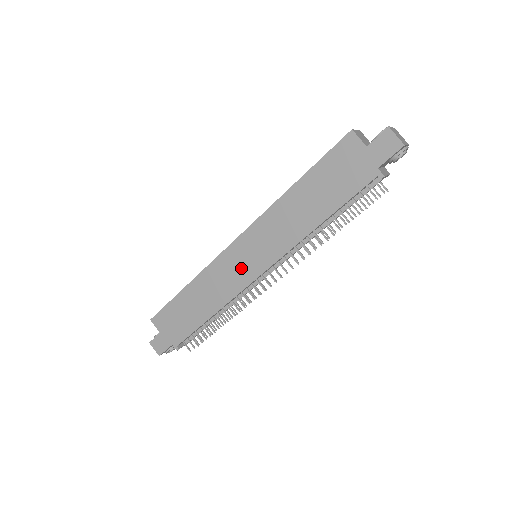
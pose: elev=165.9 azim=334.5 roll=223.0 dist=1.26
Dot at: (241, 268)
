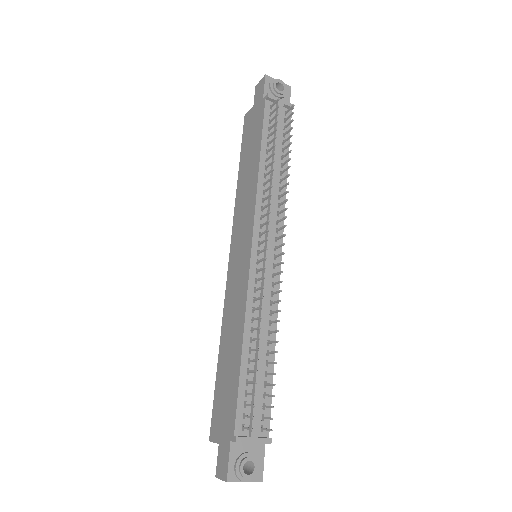
Dot at: (240, 267)
